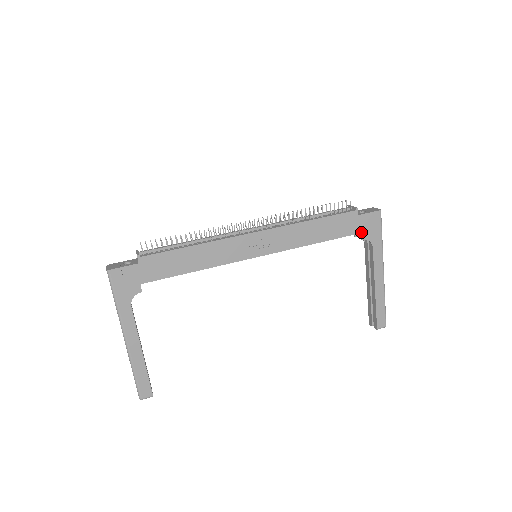
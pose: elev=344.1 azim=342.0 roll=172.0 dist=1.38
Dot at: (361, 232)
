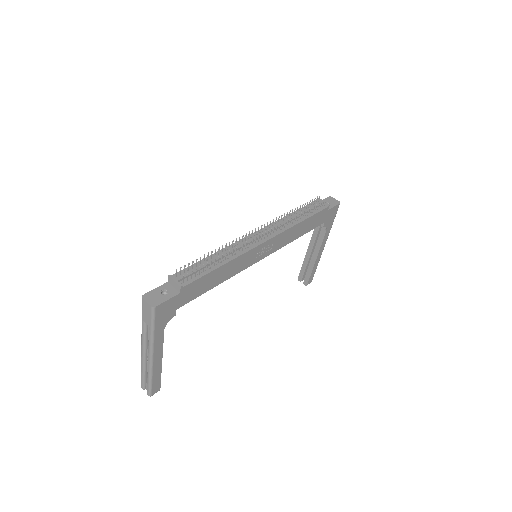
Dot at: (325, 222)
